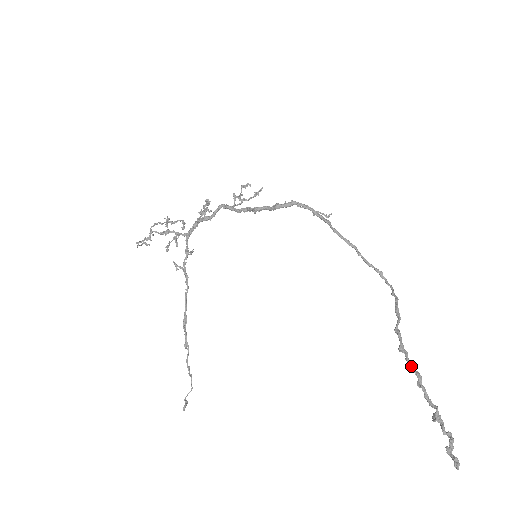
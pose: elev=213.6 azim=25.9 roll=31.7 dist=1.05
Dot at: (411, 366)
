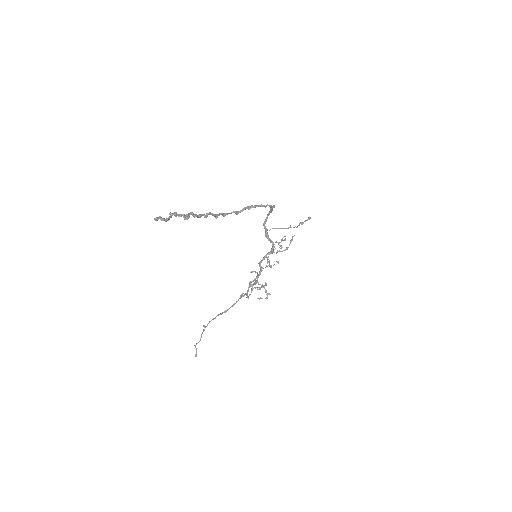
Dot at: (215, 215)
